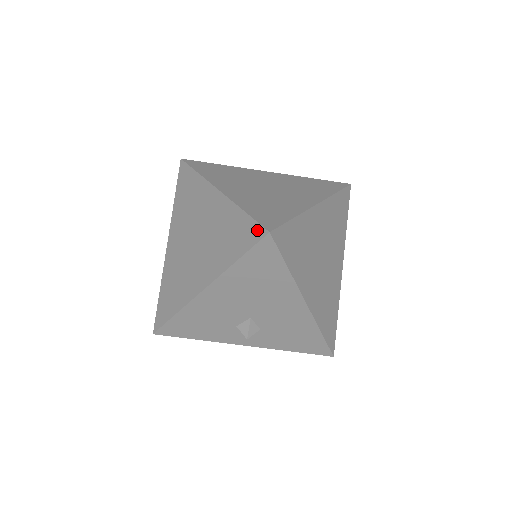
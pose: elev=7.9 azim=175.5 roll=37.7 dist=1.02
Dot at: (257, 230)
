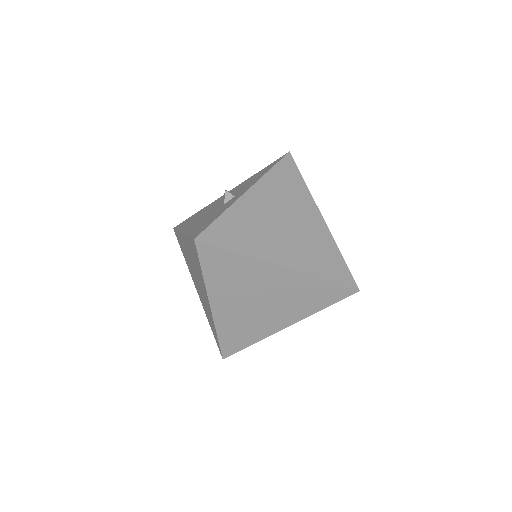
Dot at: (346, 291)
